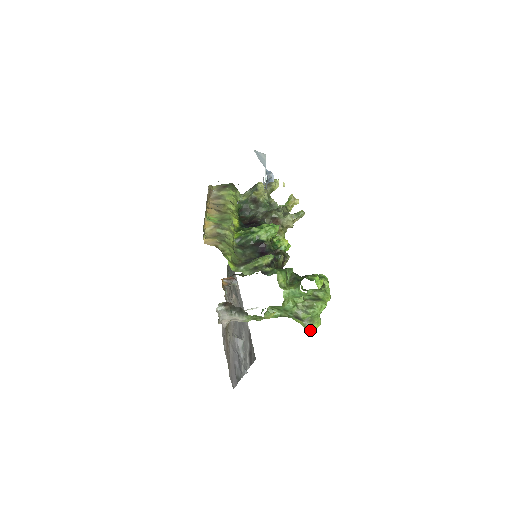
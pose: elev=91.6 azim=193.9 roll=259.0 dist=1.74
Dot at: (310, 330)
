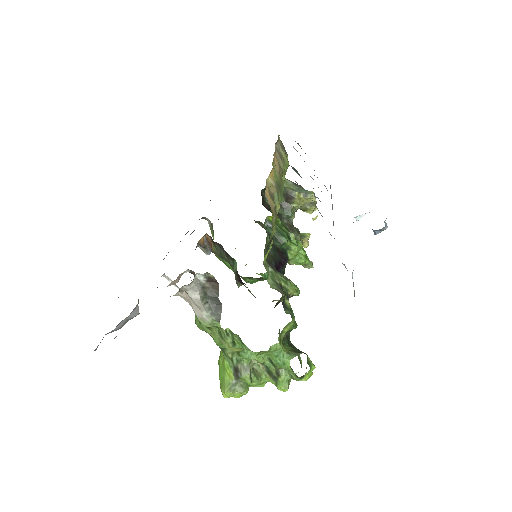
Dot at: (229, 394)
